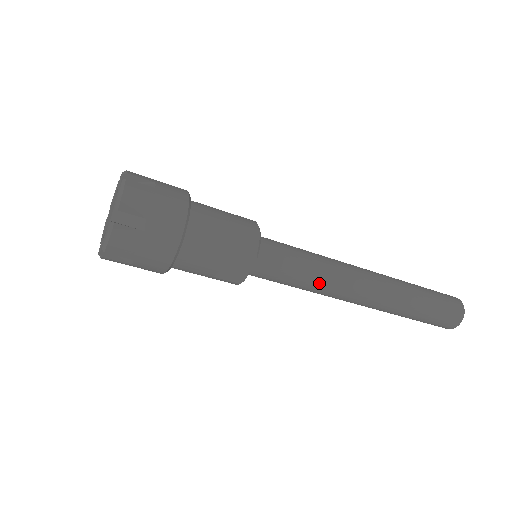
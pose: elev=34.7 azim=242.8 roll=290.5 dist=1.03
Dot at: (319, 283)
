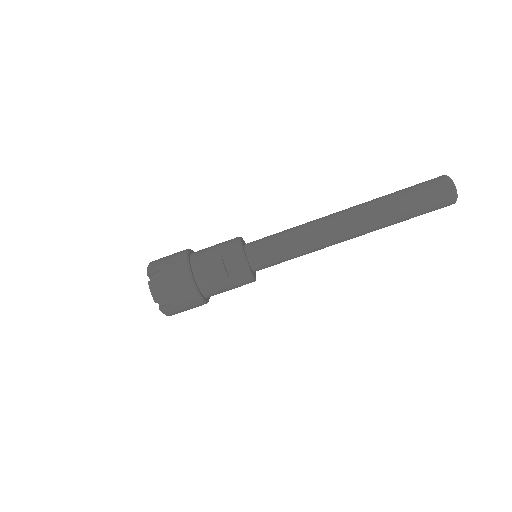
Dot at: (303, 238)
